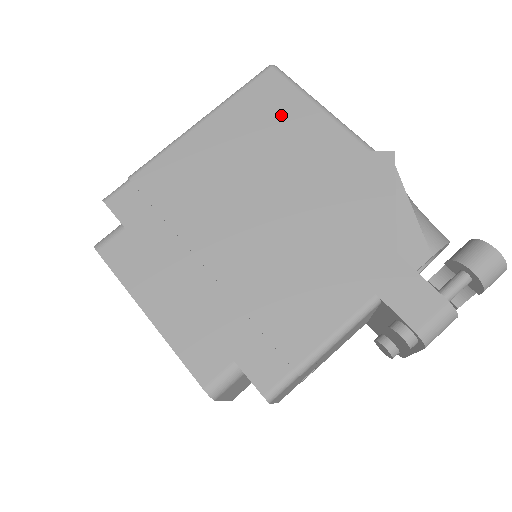
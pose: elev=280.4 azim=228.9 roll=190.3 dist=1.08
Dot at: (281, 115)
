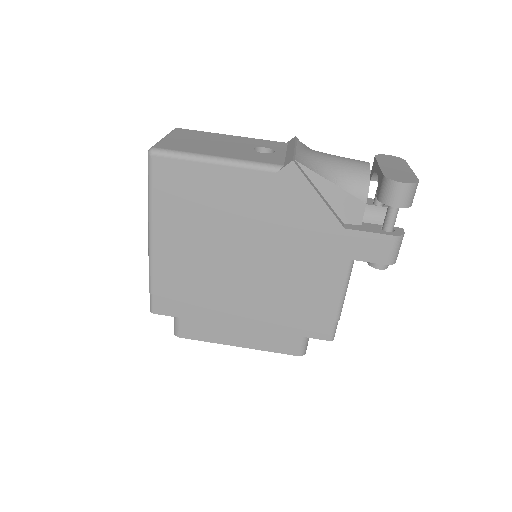
Dot at: (195, 189)
